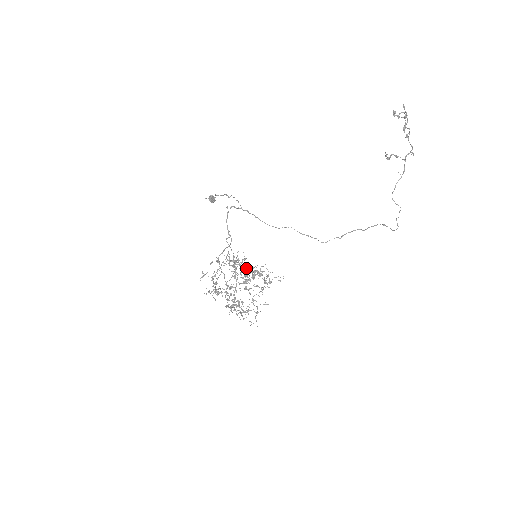
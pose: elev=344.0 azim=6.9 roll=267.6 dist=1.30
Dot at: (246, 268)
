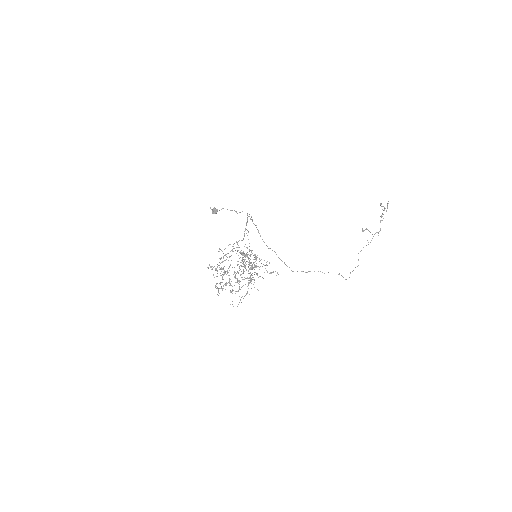
Dot at: (256, 257)
